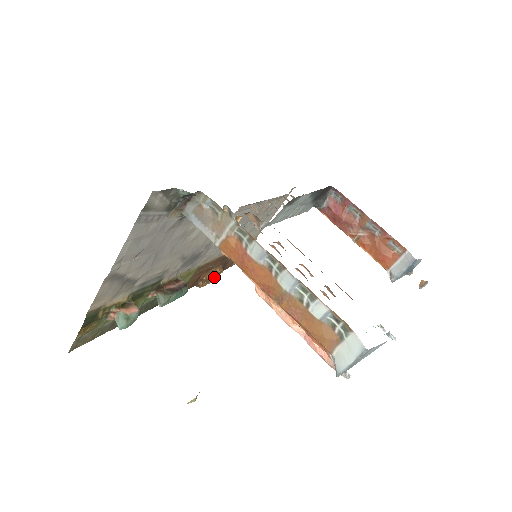
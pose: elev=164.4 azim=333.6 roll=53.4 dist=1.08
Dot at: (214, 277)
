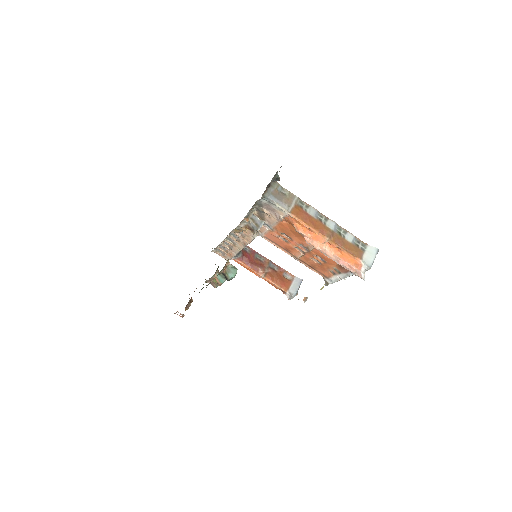
Dot at: occluded
